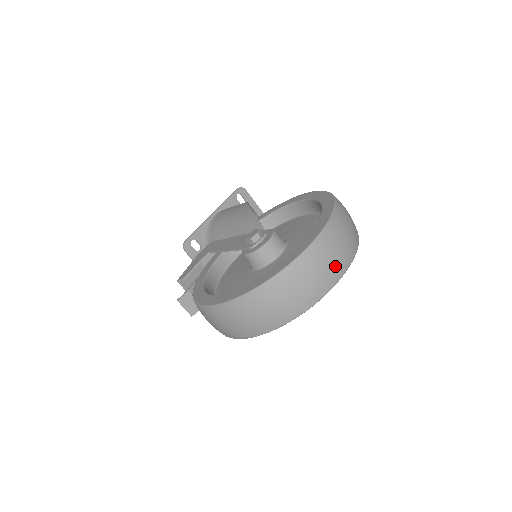
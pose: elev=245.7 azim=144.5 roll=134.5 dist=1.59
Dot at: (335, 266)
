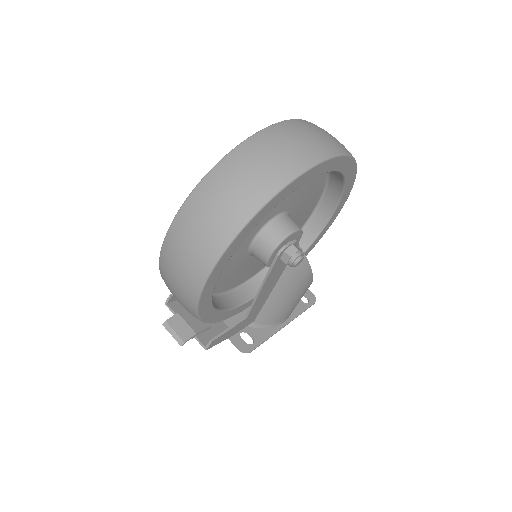
Dot at: (308, 146)
